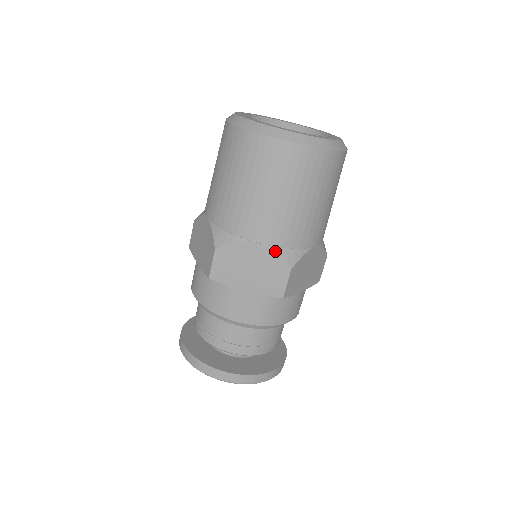
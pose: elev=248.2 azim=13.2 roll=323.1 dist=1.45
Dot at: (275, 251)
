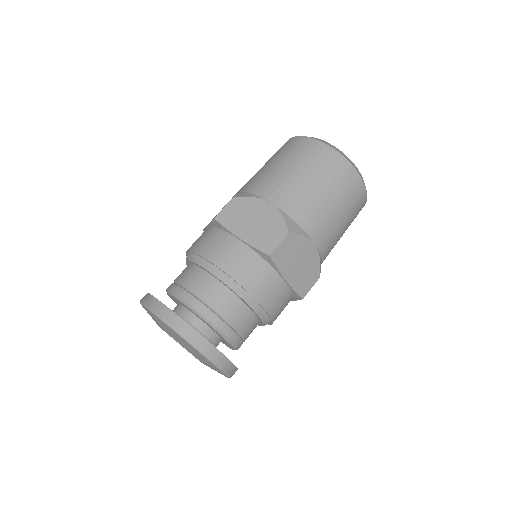
Dot at: (282, 214)
